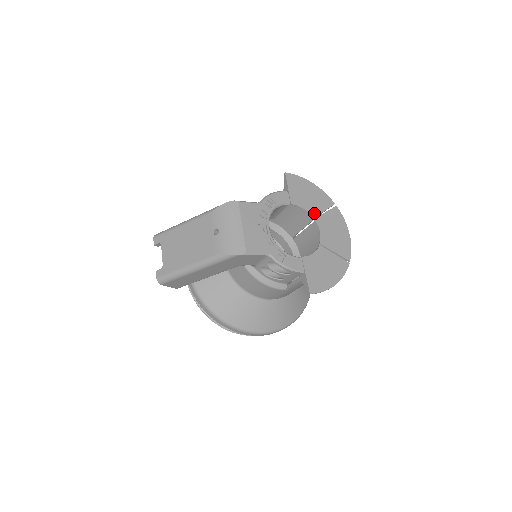
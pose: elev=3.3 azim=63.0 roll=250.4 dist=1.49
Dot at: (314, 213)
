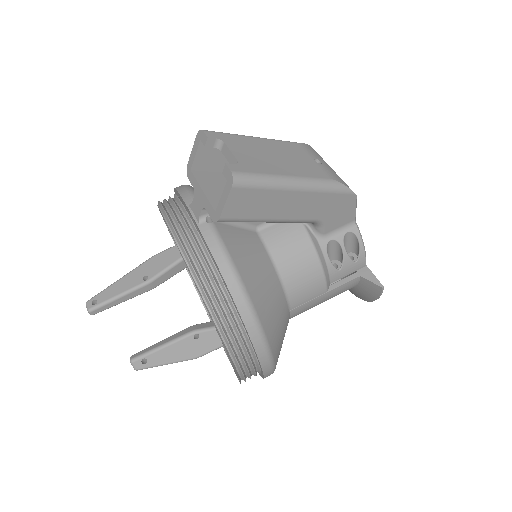
Dot at: occluded
